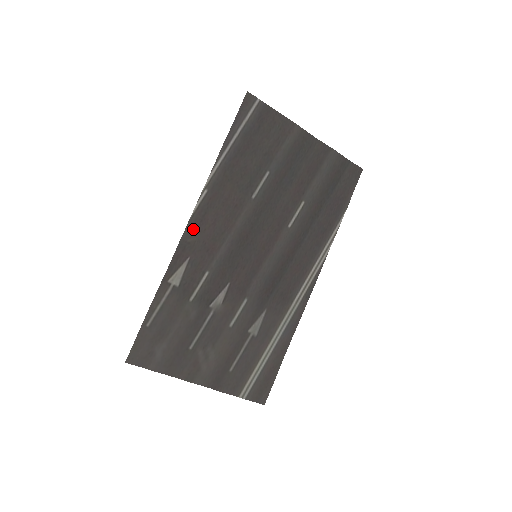
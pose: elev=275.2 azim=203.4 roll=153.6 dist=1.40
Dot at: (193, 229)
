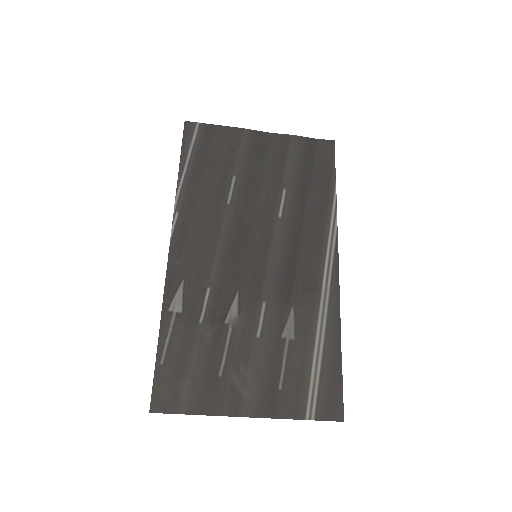
Dot at: (177, 251)
